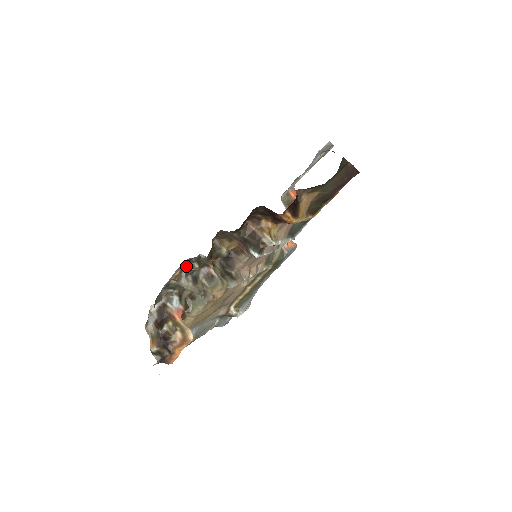
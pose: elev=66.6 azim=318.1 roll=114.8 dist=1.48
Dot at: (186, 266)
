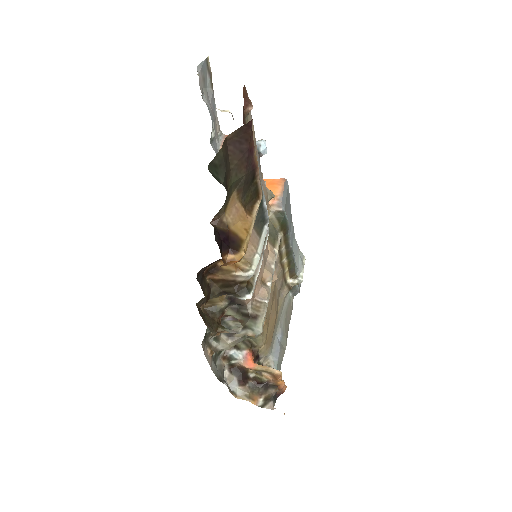
Dot at: (209, 340)
